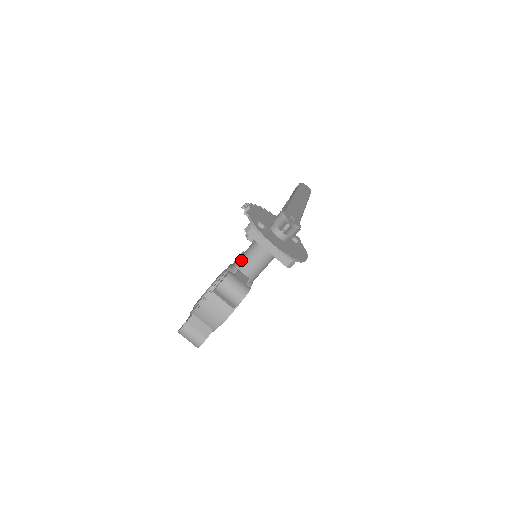
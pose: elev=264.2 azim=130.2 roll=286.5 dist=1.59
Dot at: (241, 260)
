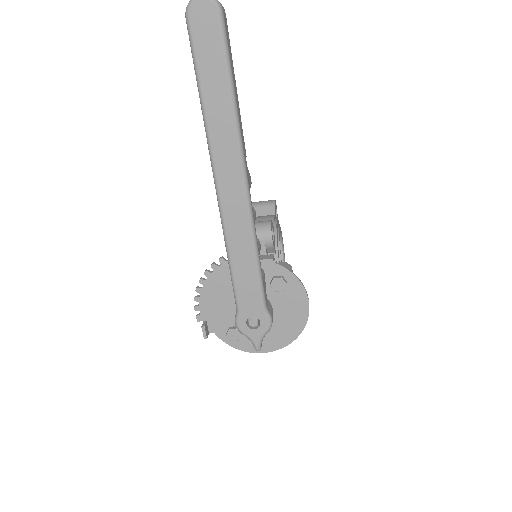
Dot at: occluded
